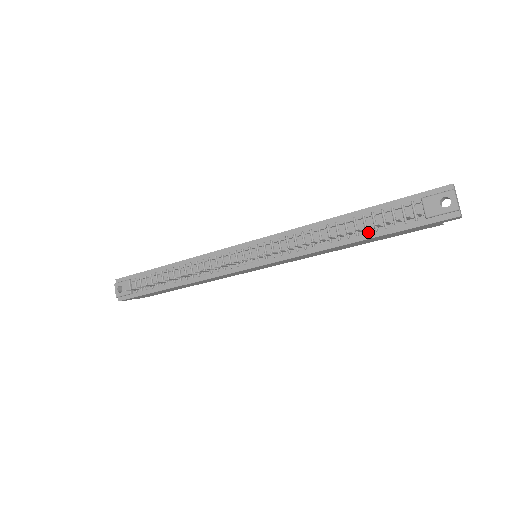
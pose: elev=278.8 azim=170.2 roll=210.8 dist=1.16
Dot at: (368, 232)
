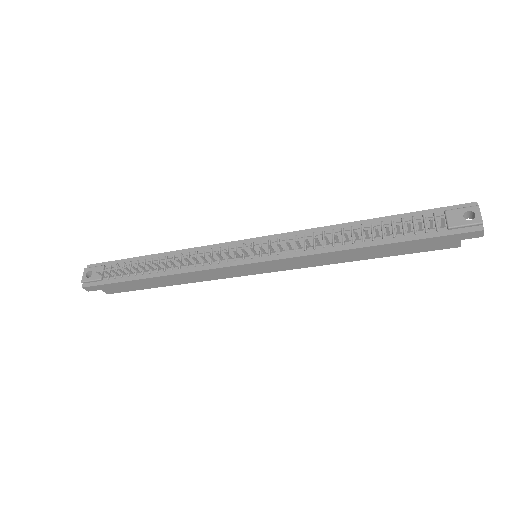
Dot at: (385, 238)
